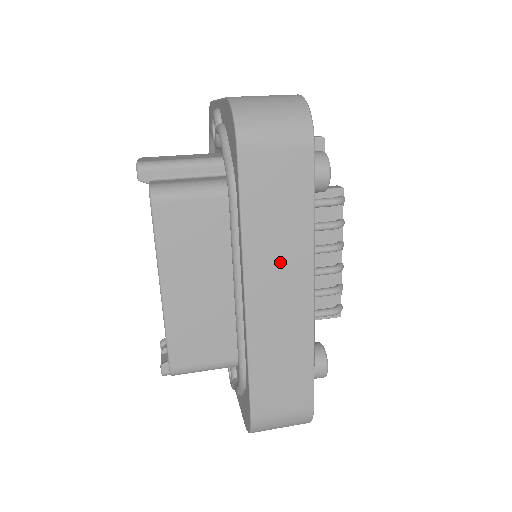
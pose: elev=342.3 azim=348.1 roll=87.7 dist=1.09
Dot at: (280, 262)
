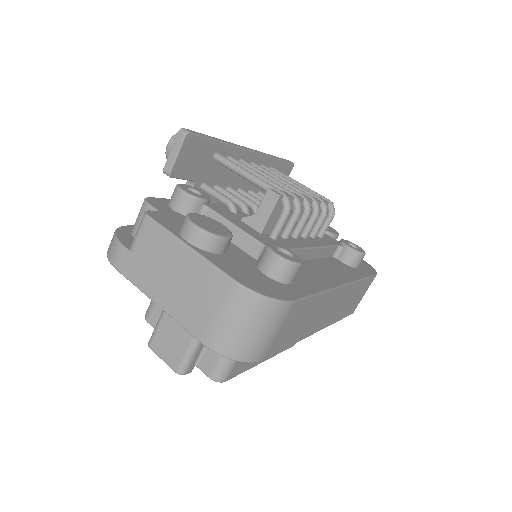
Dot at: (321, 313)
